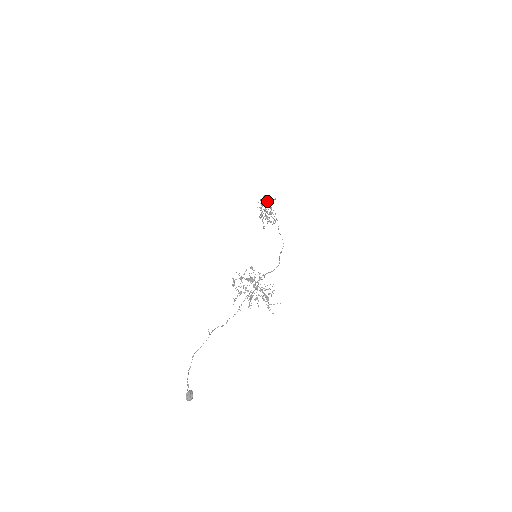
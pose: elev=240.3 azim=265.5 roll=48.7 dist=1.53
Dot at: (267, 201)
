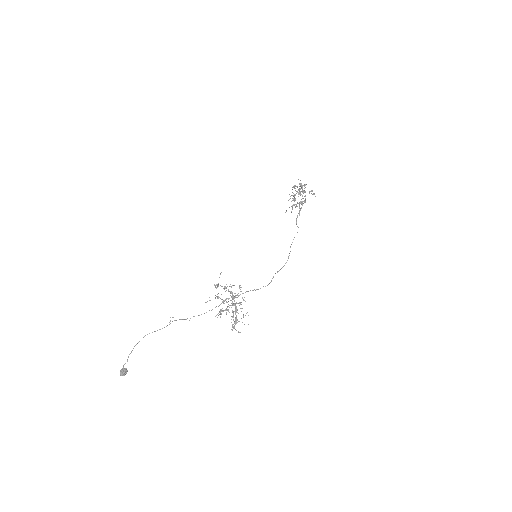
Dot at: occluded
